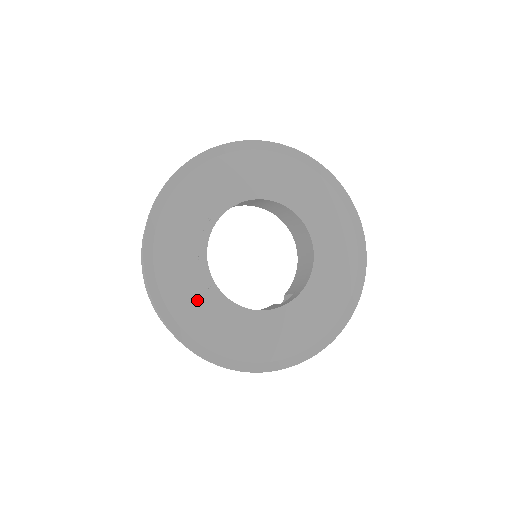
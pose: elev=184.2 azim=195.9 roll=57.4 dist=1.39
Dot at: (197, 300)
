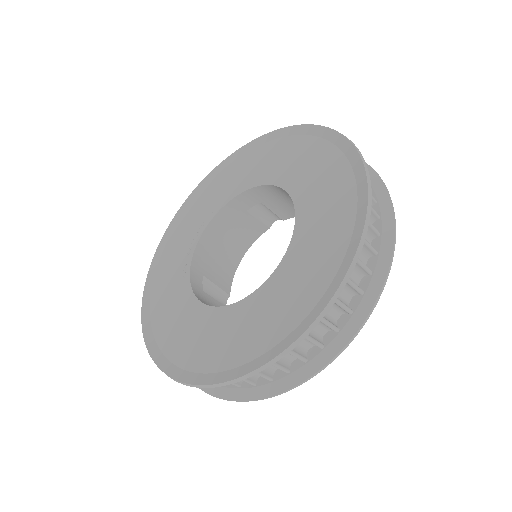
Dot at: (171, 289)
